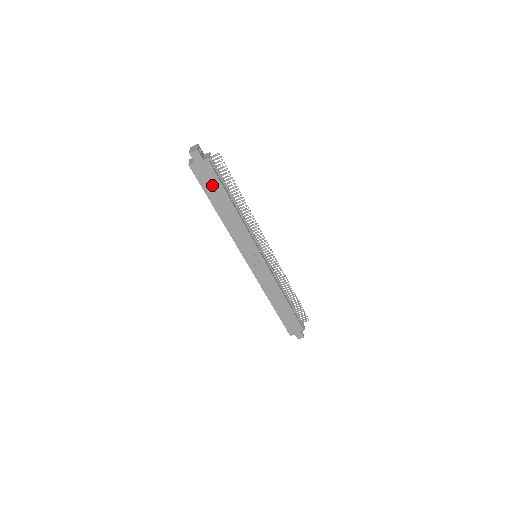
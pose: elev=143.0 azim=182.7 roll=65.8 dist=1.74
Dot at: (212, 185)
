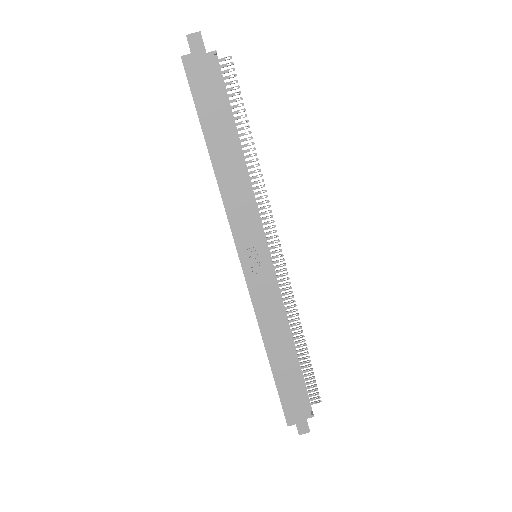
Dot at: (211, 101)
